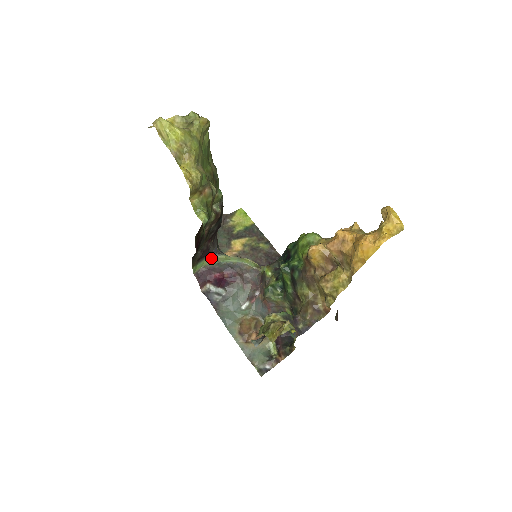
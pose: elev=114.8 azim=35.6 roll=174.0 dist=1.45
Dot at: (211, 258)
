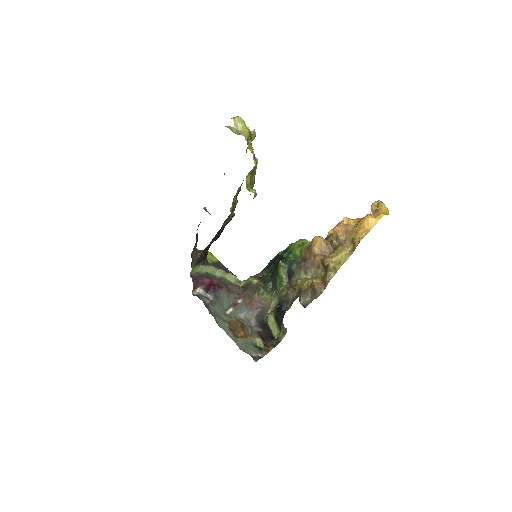
Dot at: (204, 266)
